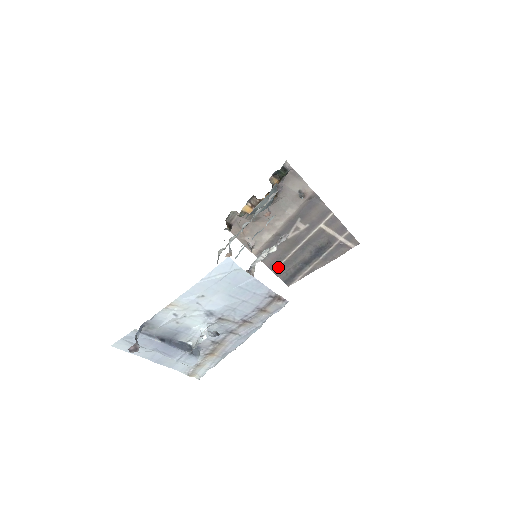
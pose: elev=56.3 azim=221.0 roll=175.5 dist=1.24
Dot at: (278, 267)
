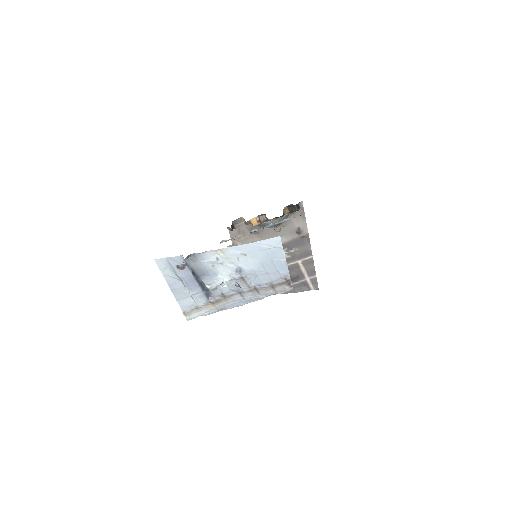
Dot at: occluded
